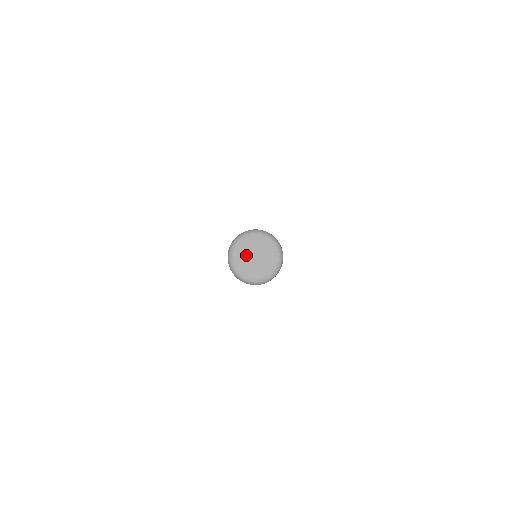
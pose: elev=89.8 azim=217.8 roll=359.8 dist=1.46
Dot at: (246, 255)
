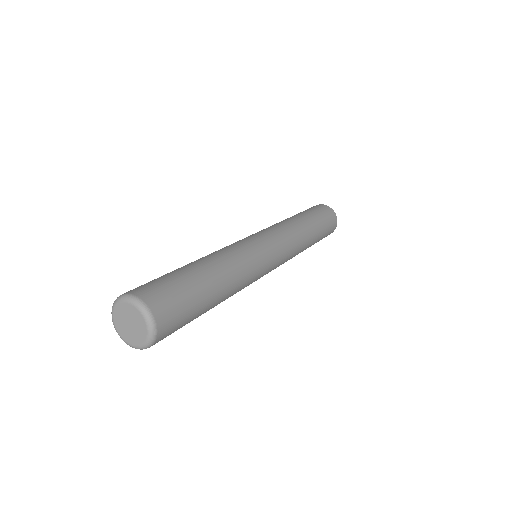
Dot at: (123, 323)
